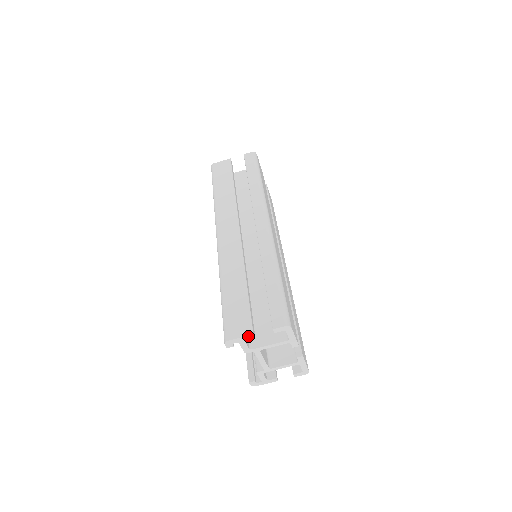
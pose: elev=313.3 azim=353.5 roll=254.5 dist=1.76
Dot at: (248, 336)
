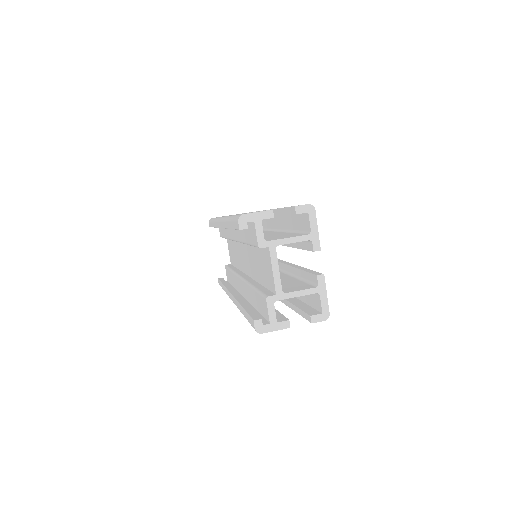
Dot at: (267, 212)
